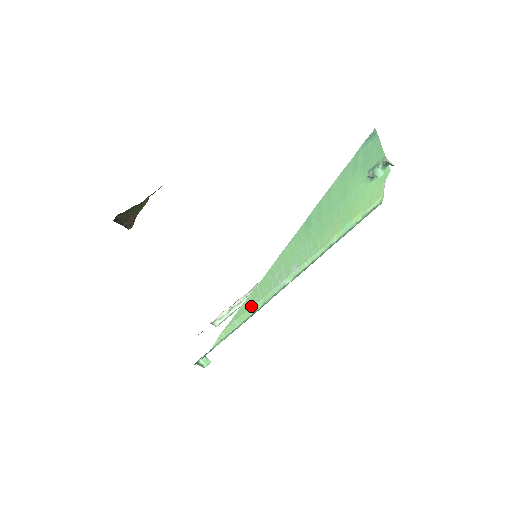
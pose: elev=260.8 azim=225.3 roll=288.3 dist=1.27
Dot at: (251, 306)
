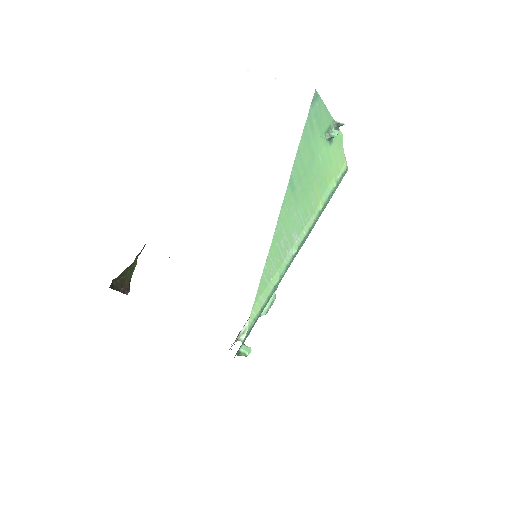
Dot at: (270, 280)
